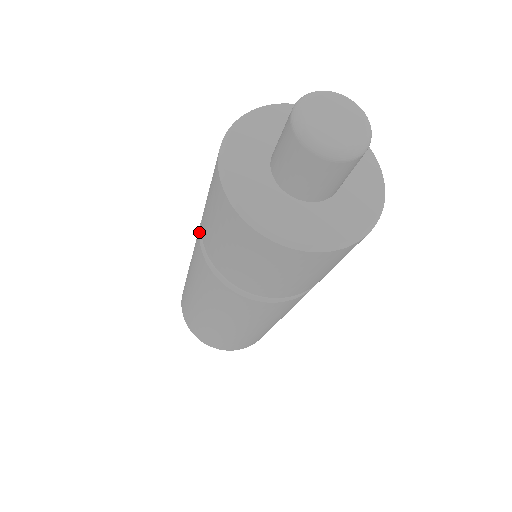
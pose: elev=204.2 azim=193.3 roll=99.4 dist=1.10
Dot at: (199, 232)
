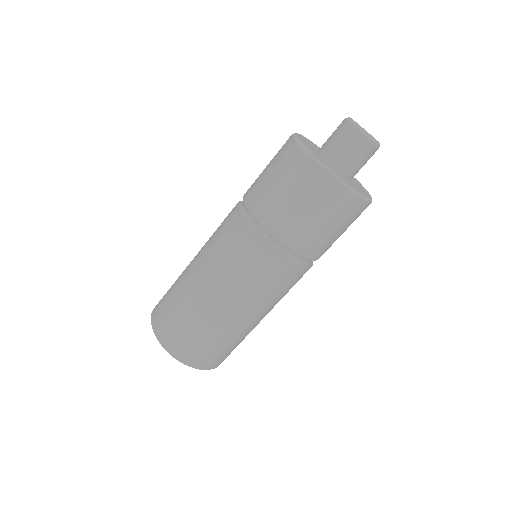
Dot at: (237, 203)
